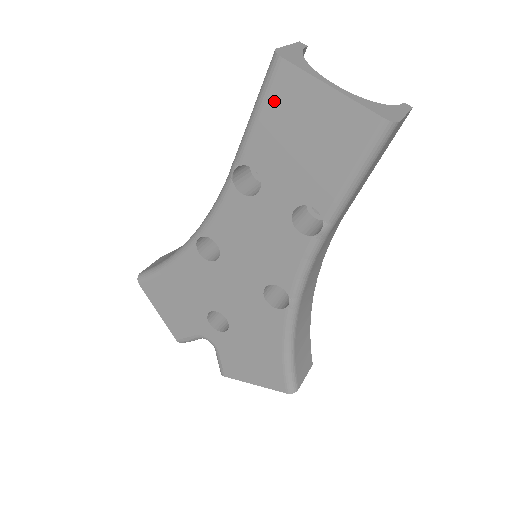
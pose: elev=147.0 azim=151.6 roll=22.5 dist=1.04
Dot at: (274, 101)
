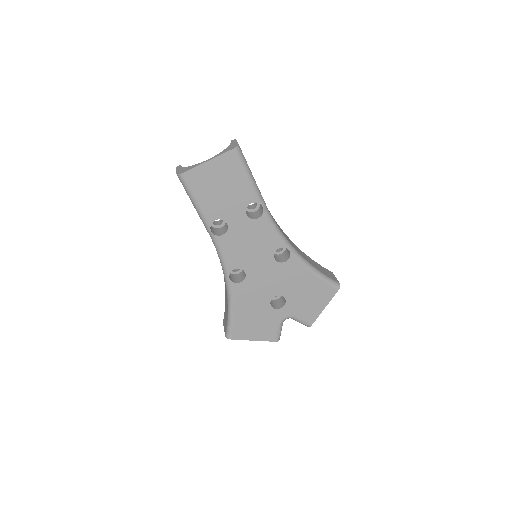
Dot at: (196, 189)
